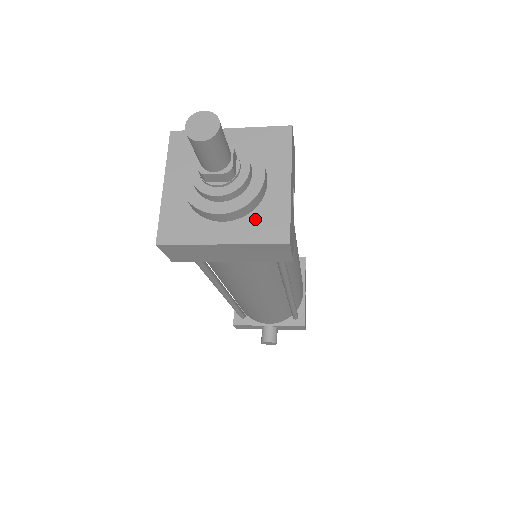
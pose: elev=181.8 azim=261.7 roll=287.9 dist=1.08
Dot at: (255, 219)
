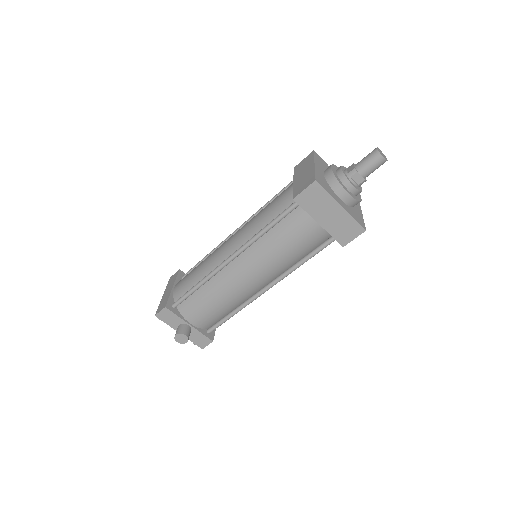
Dot at: (352, 211)
